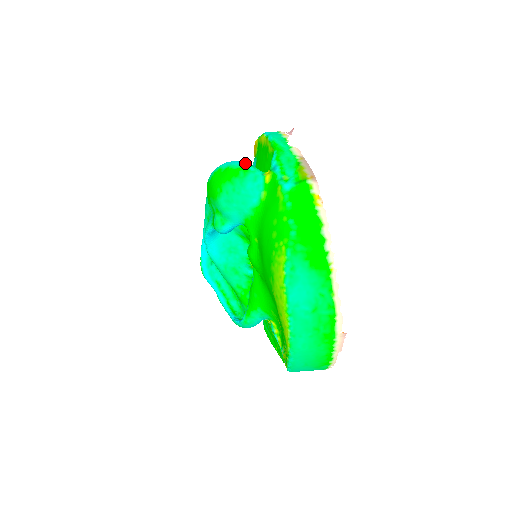
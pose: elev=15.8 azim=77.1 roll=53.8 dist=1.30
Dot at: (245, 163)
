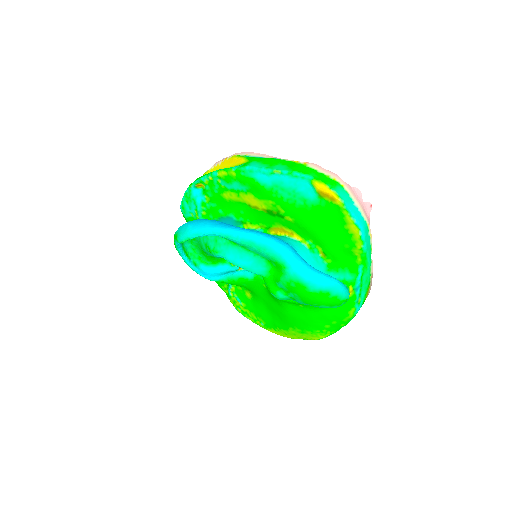
Dot at: (347, 292)
